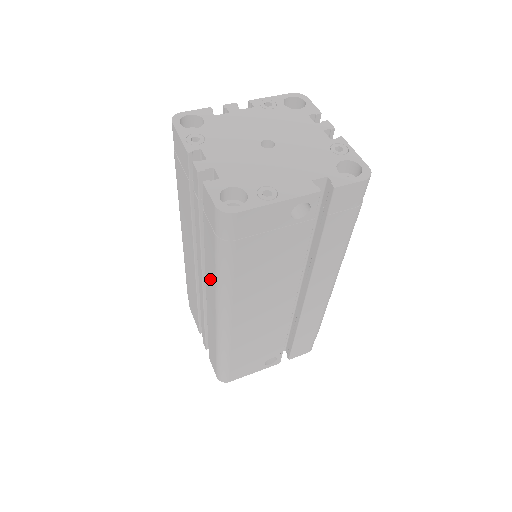
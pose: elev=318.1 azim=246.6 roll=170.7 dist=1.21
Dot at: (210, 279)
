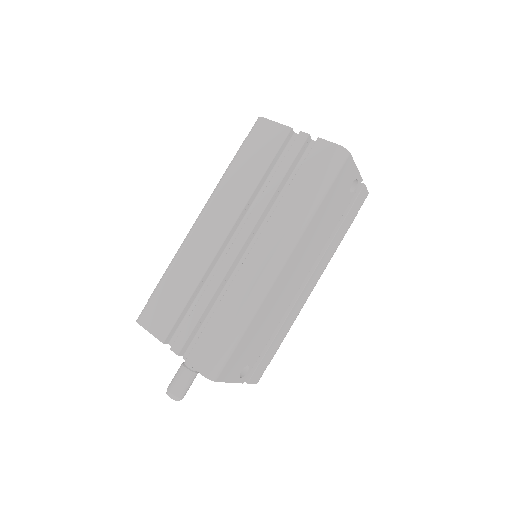
Dot at: (280, 222)
